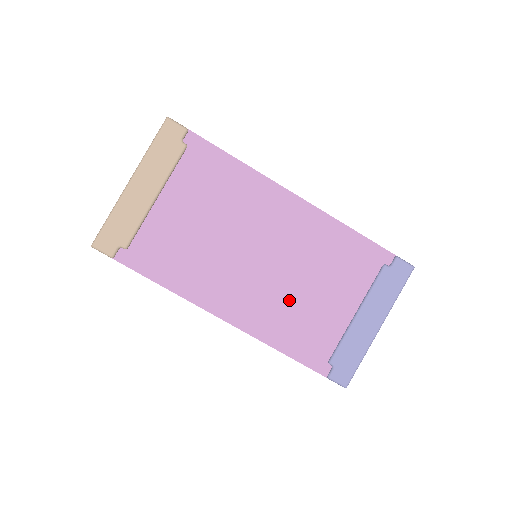
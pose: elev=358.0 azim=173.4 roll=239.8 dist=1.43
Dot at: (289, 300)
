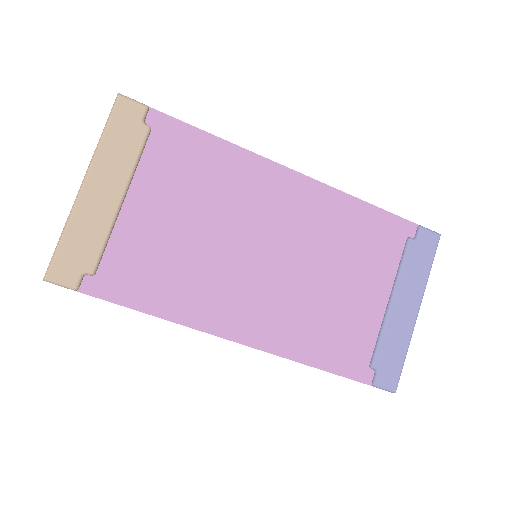
Dot at: (311, 301)
